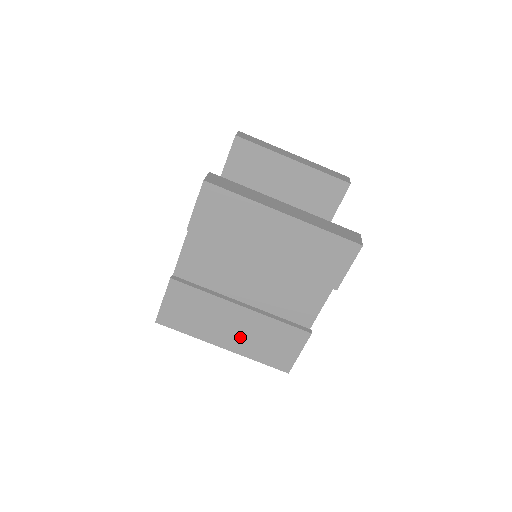
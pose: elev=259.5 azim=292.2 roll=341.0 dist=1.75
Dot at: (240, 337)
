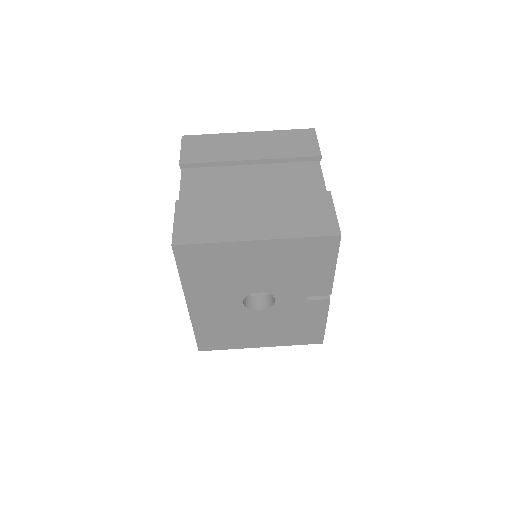
Dot at: (268, 222)
